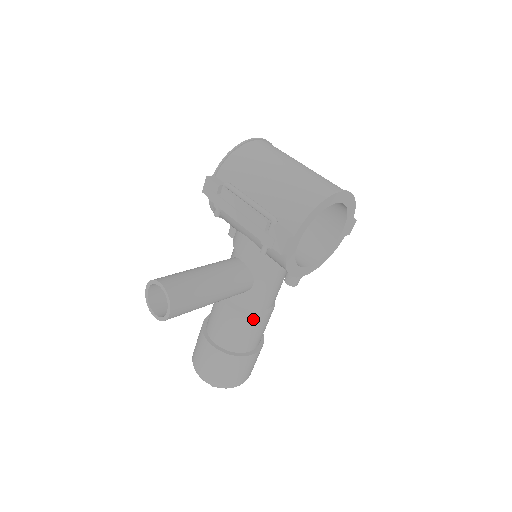
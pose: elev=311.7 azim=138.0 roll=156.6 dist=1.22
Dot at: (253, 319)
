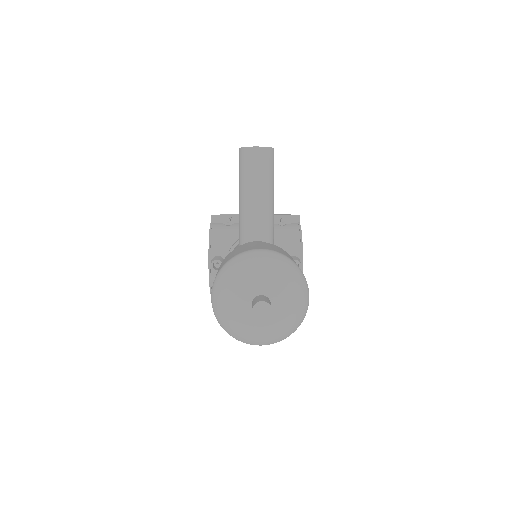
Dot at: occluded
